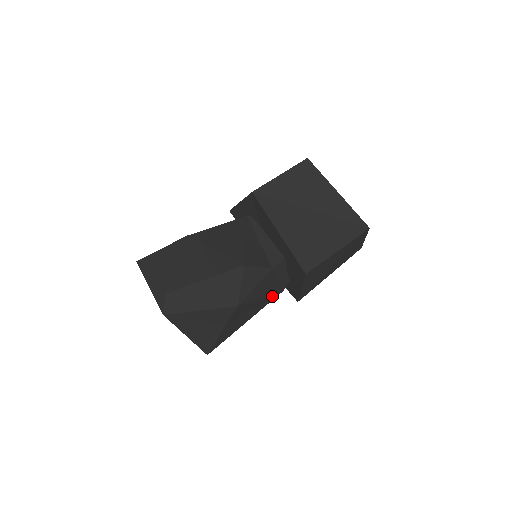
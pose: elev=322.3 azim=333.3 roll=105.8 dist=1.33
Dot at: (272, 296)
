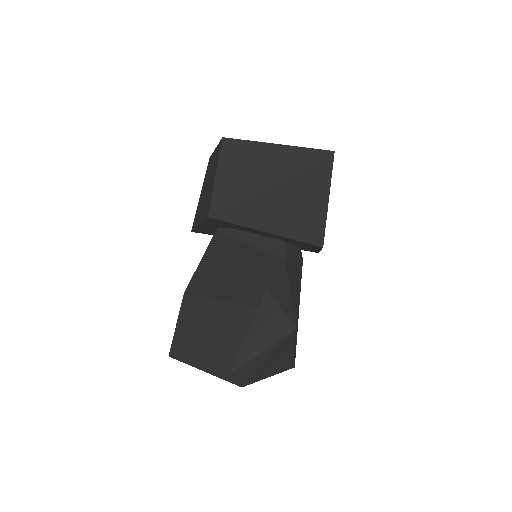
Dot at: occluded
